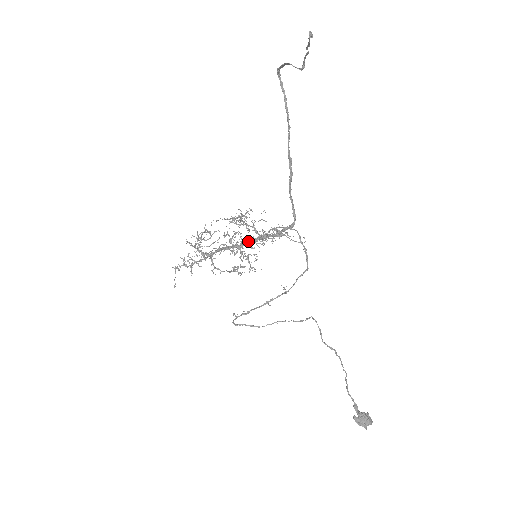
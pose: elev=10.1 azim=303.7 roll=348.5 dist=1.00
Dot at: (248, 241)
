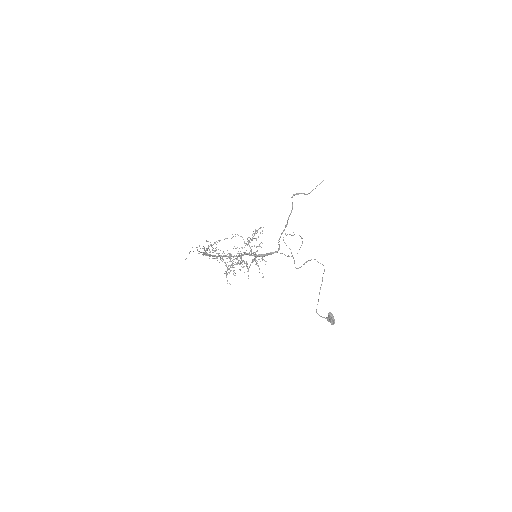
Dot at: (248, 253)
